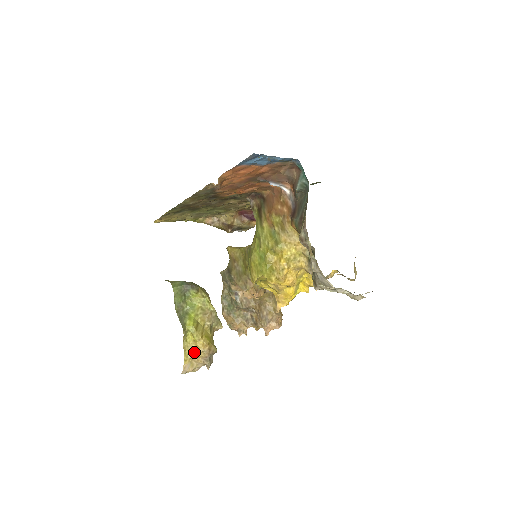
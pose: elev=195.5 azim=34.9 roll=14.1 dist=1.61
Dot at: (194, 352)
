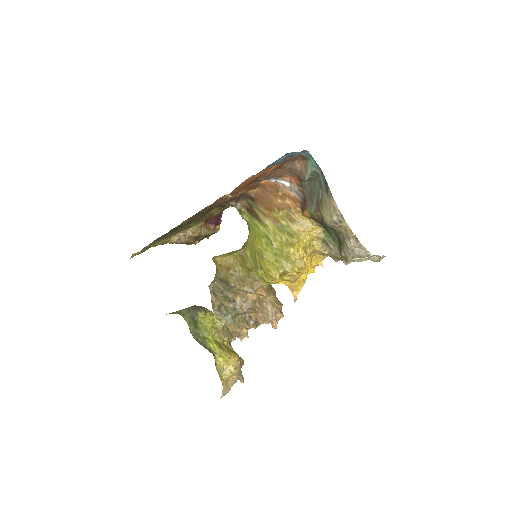
Dot at: (228, 372)
